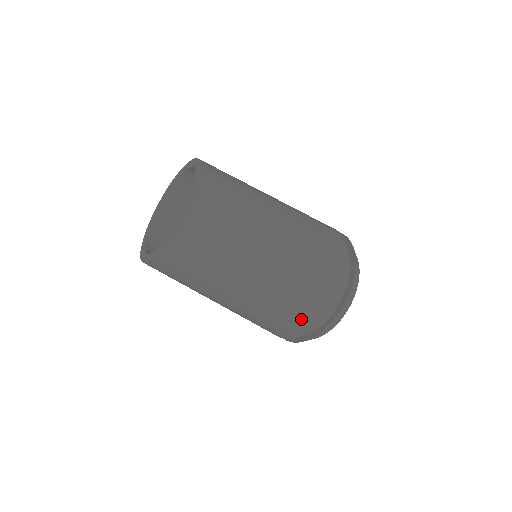
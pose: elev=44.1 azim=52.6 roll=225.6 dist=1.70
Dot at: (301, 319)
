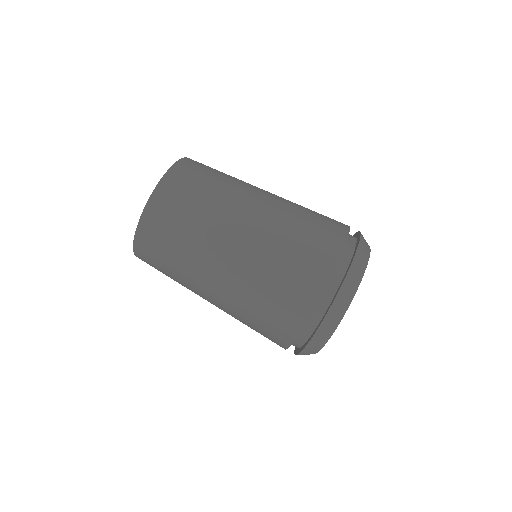
Dot at: (315, 259)
